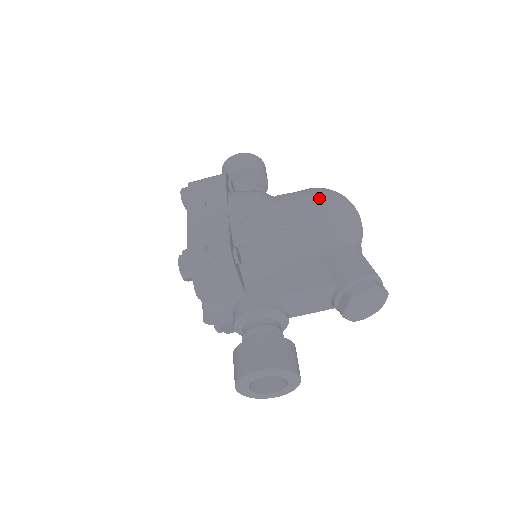
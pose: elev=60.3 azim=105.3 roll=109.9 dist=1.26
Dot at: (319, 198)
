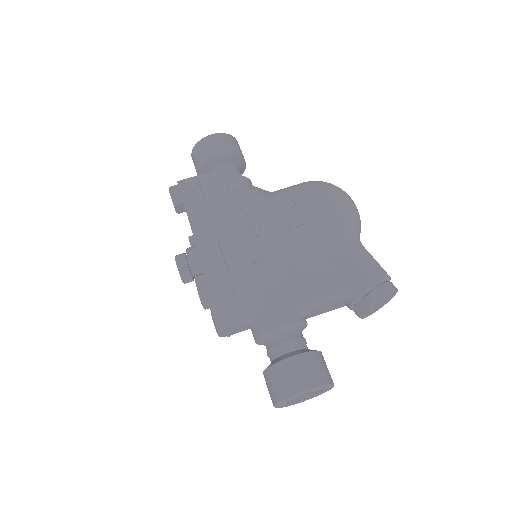
Dot at: (326, 198)
